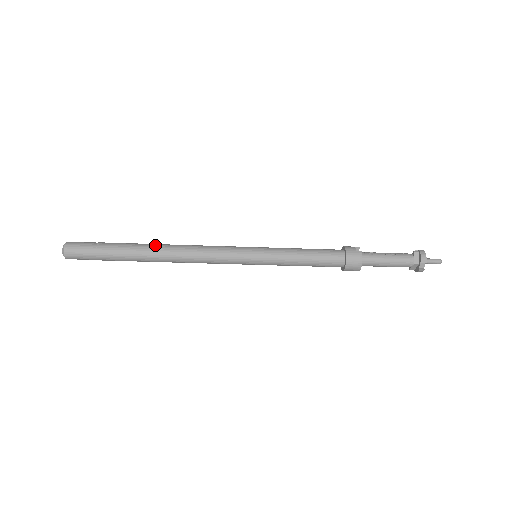
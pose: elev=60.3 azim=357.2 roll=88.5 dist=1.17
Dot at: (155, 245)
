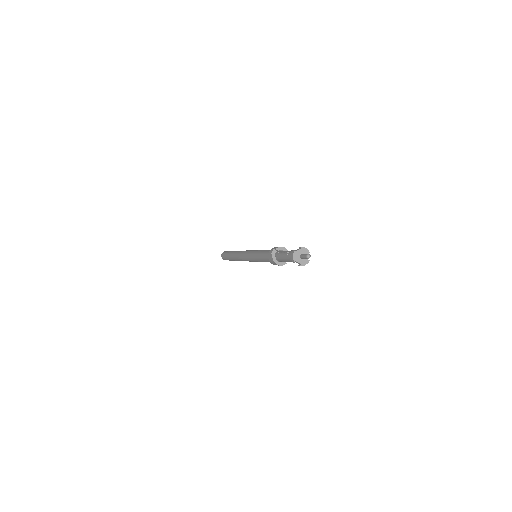
Dot at: (233, 253)
